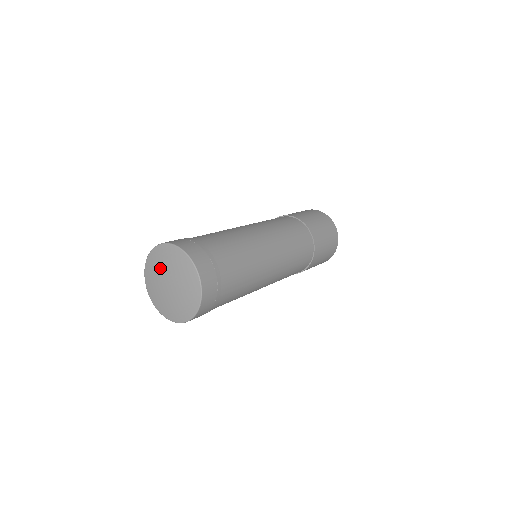
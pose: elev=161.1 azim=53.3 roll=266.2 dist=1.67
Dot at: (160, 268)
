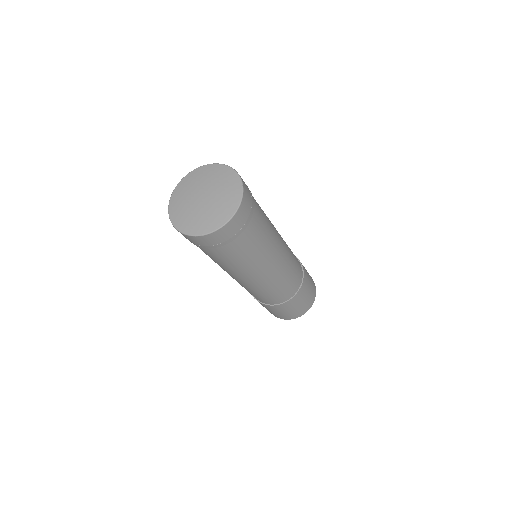
Dot at: (195, 185)
